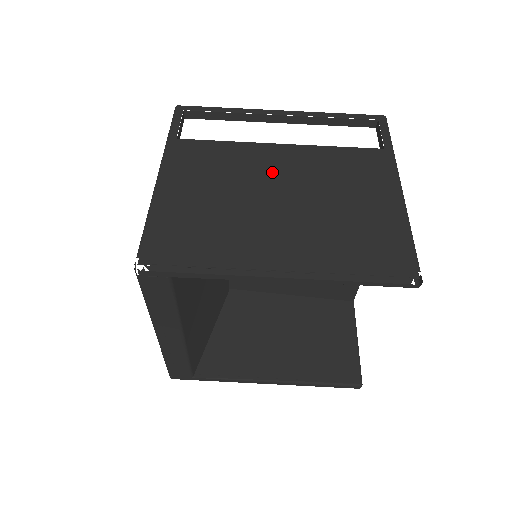
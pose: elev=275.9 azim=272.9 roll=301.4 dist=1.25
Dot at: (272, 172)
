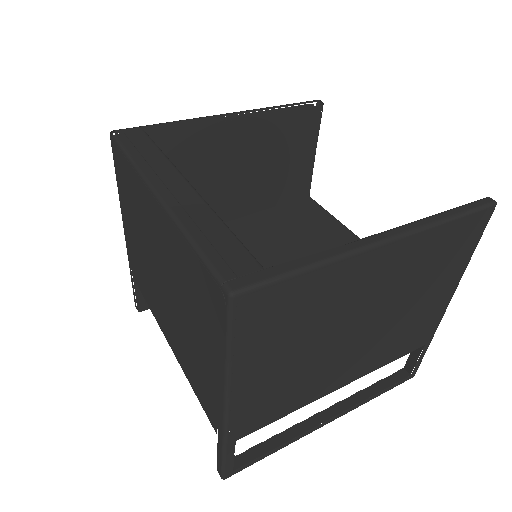
Dot at: occluded
